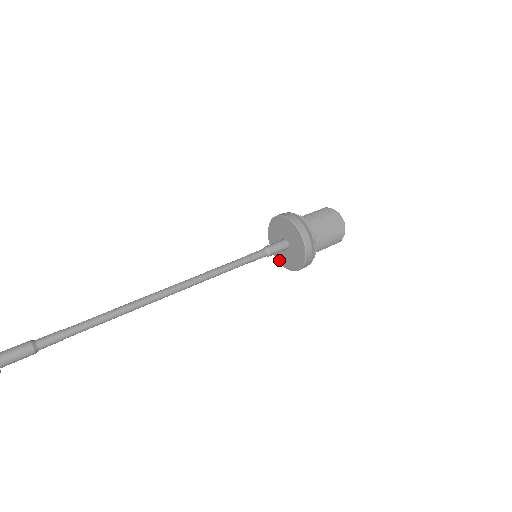
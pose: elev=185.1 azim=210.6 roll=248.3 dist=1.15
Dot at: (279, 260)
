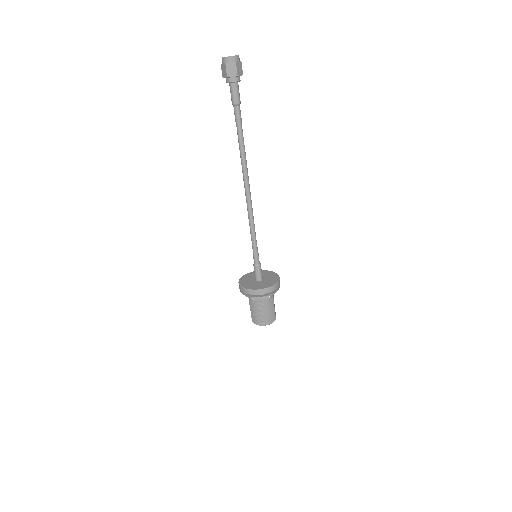
Dot at: (244, 286)
